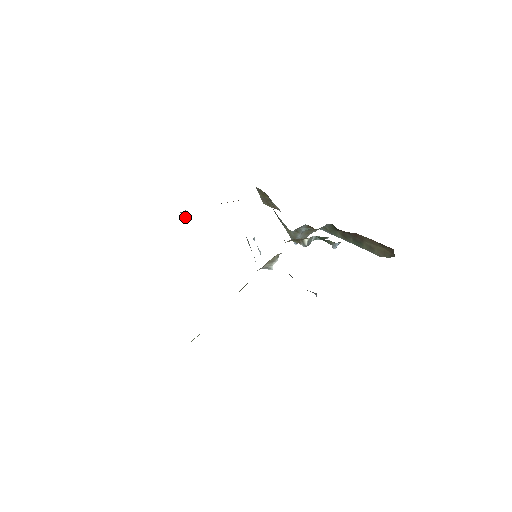
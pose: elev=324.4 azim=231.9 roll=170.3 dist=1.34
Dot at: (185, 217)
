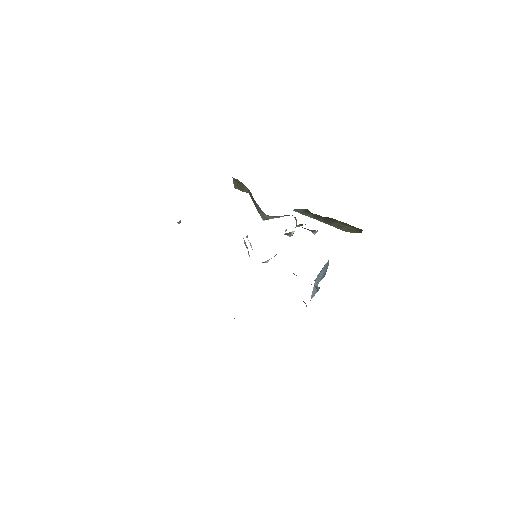
Dot at: occluded
